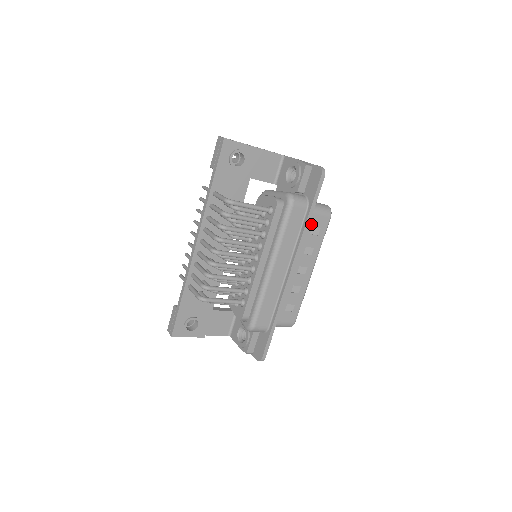
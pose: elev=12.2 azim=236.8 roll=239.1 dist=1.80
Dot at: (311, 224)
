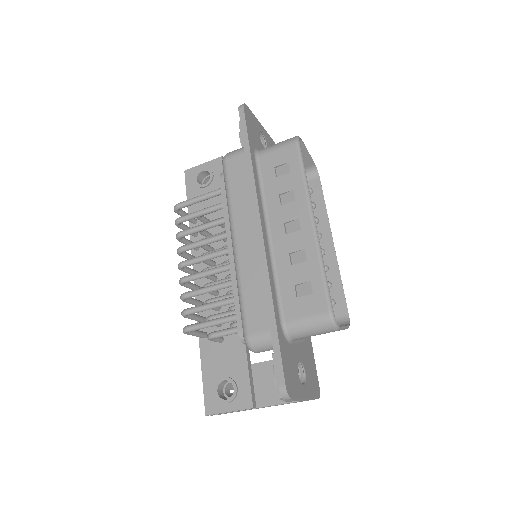
Dot at: (271, 166)
